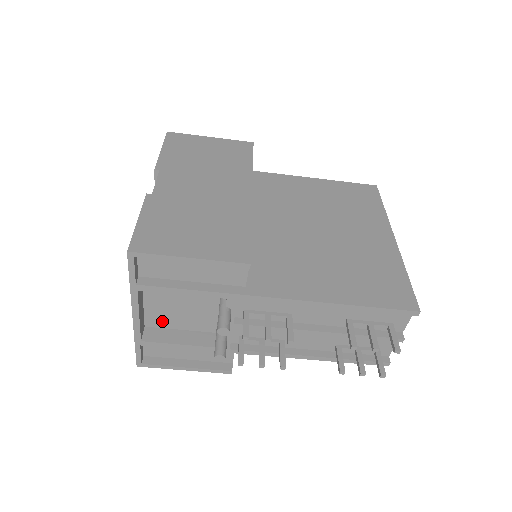
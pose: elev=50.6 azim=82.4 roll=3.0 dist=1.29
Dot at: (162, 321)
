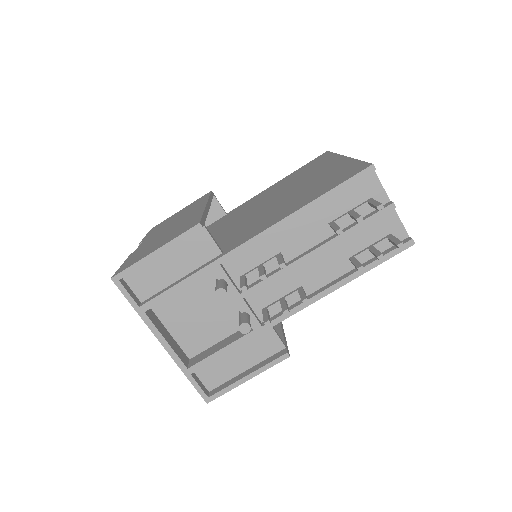
Dot at: (197, 343)
